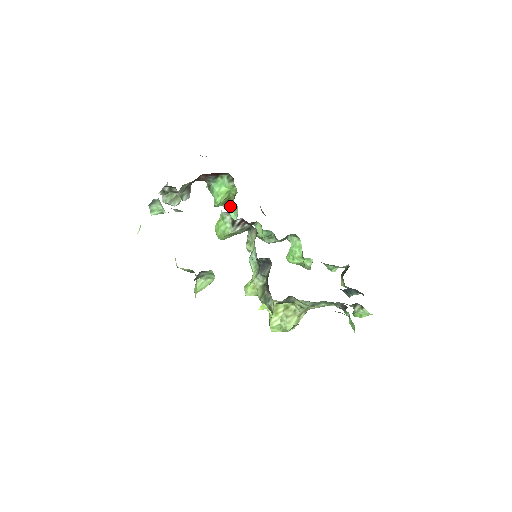
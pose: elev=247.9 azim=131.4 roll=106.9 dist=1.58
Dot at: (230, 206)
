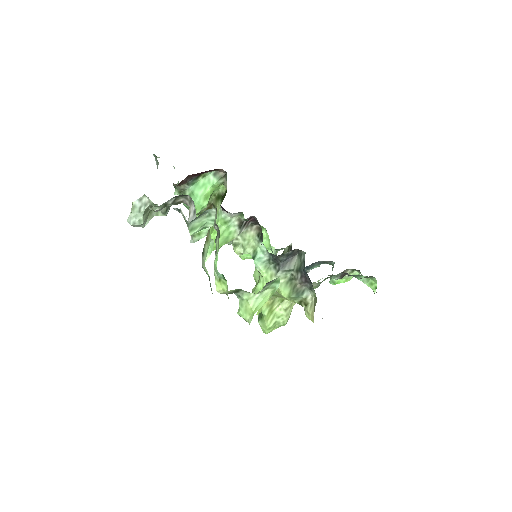
Dot at: (204, 210)
